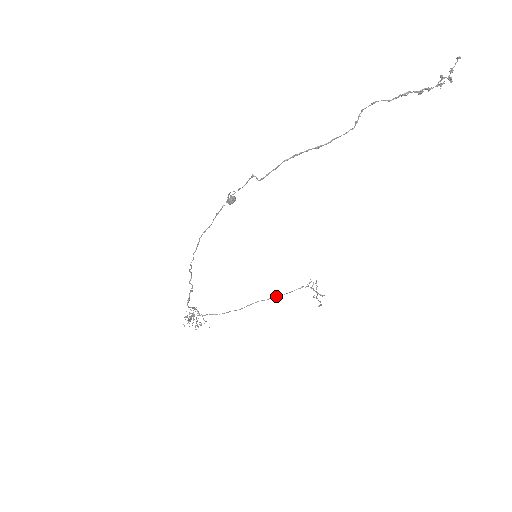
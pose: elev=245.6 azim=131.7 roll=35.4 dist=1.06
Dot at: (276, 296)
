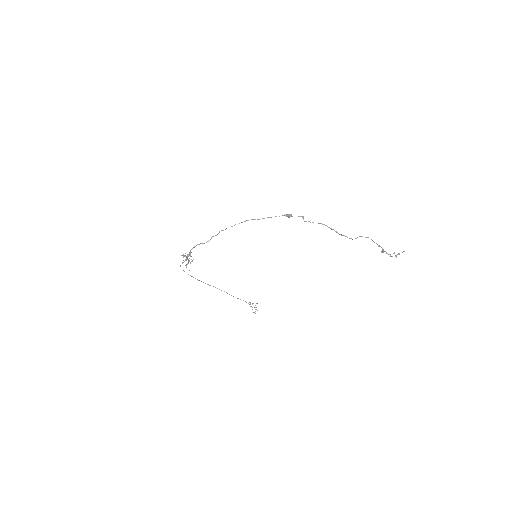
Dot at: occluded
